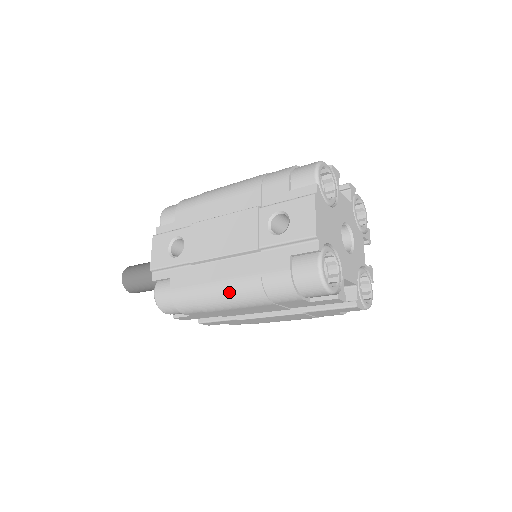
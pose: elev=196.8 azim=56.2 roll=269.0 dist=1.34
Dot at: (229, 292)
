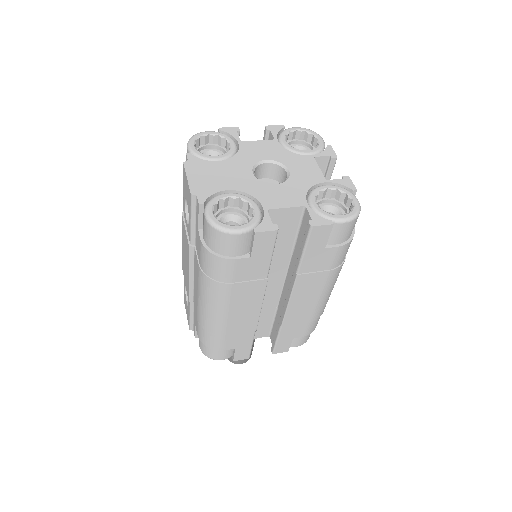
Dot at: (204, 302)
